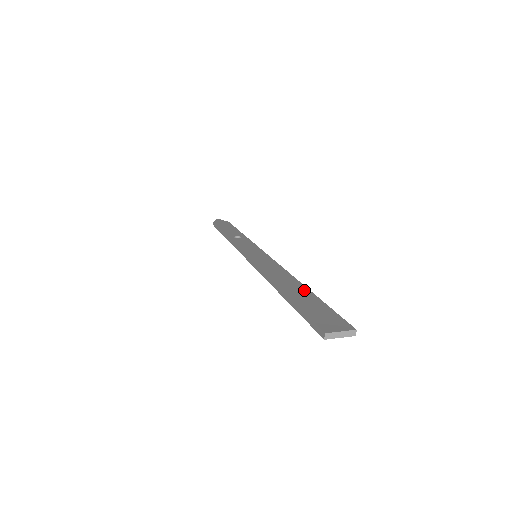
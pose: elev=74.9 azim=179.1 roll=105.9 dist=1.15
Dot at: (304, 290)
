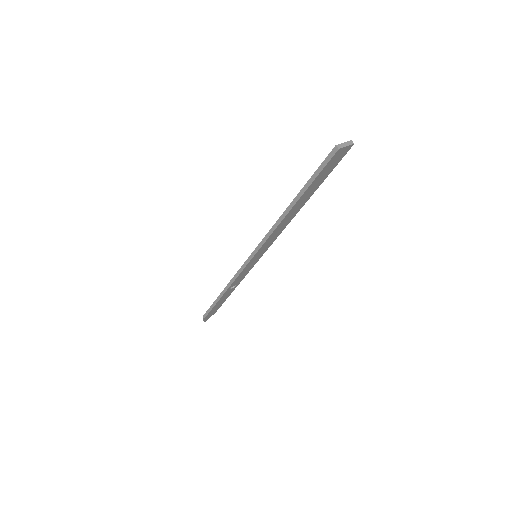
Dot at: occluded
